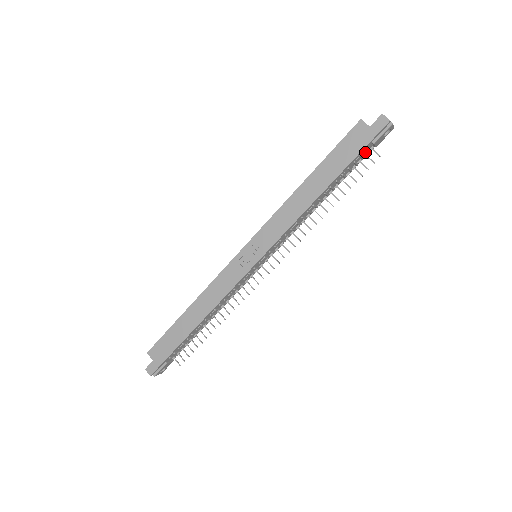
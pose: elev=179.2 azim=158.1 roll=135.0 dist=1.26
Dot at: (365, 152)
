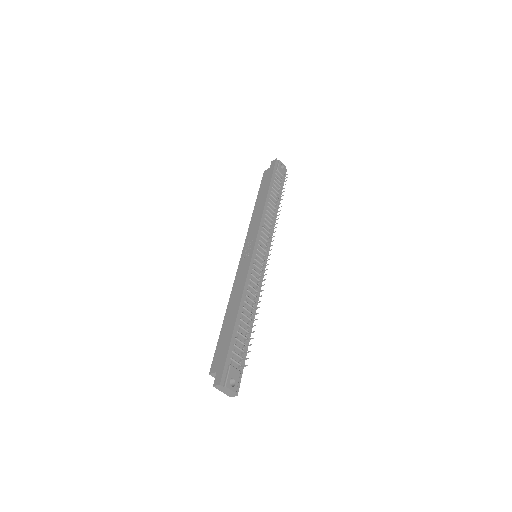
Dot at: (279, 179)
